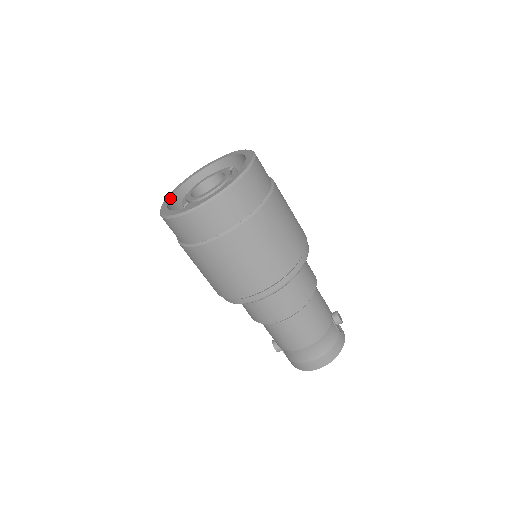
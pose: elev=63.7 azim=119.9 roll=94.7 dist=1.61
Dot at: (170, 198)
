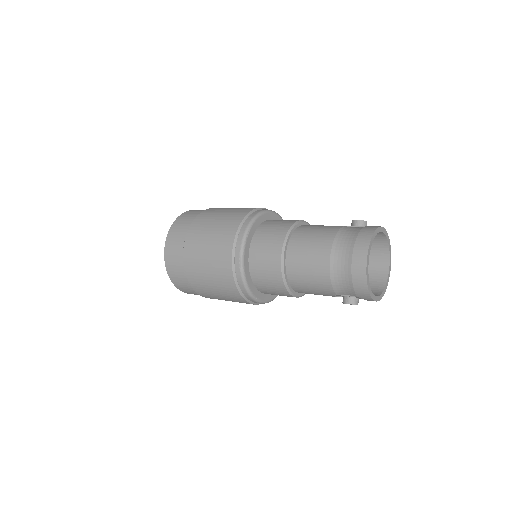
Dot at: occluded
